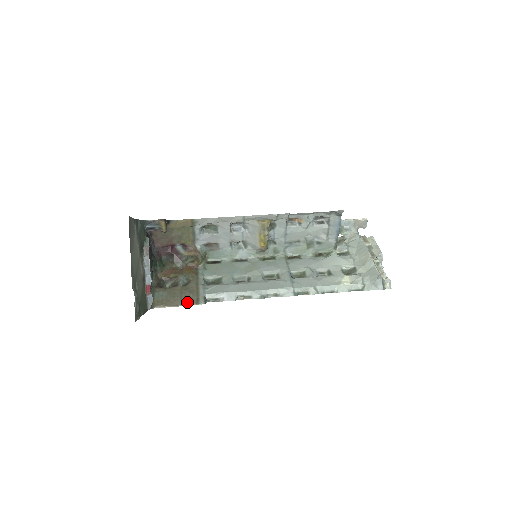
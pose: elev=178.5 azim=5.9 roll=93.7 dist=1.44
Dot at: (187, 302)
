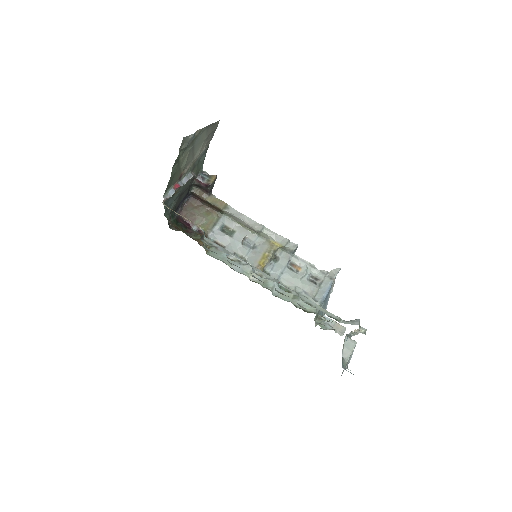
Dot at: occluded
